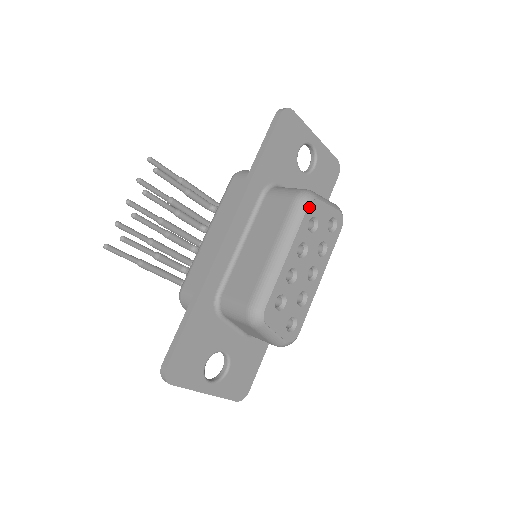
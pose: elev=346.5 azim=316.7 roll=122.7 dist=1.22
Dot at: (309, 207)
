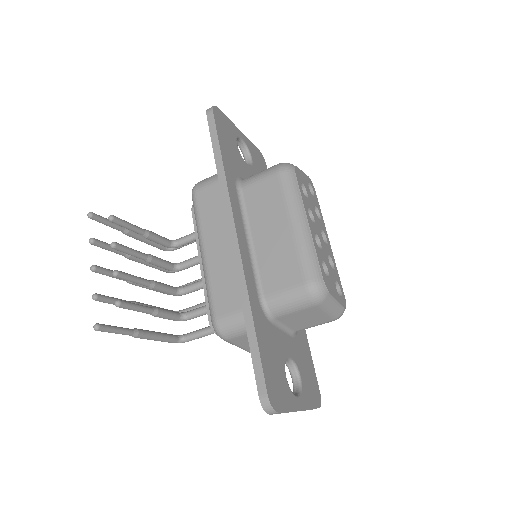
Dot at: (296, 174)
